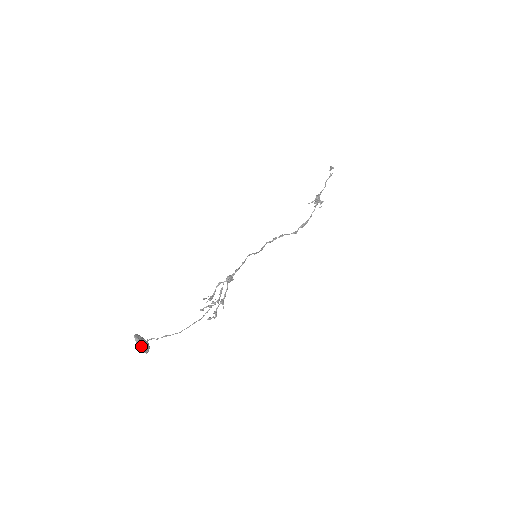
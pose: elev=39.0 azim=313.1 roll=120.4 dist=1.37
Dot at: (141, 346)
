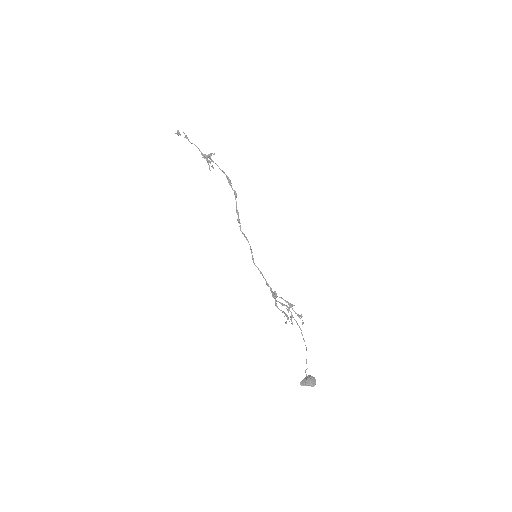
Dot at: (311, 385)
